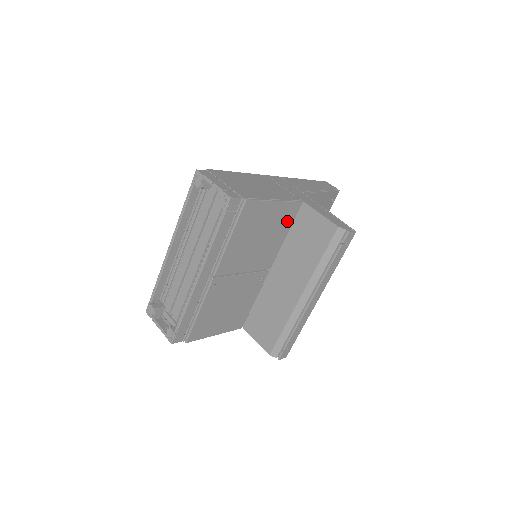
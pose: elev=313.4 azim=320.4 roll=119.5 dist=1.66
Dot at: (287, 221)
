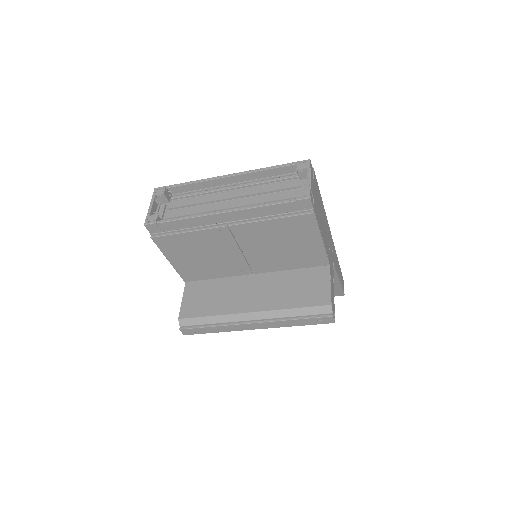
Dot at: (307, 261)
